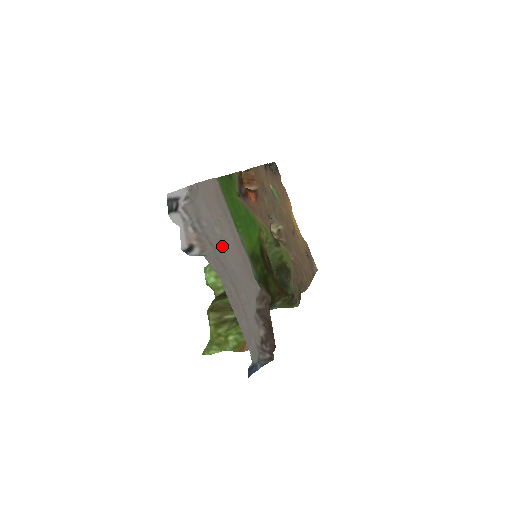
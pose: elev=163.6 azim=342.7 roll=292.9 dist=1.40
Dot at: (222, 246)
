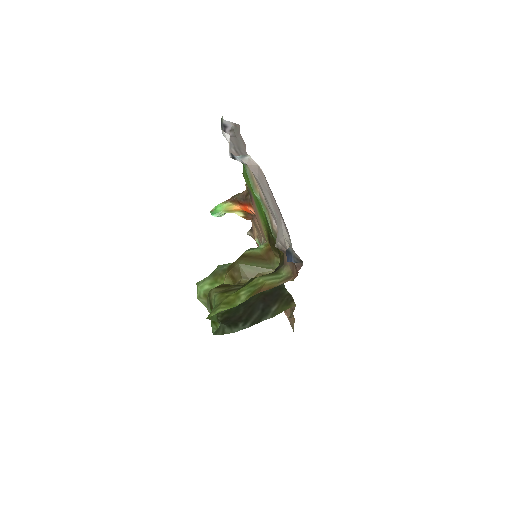
Dot at: occluded
